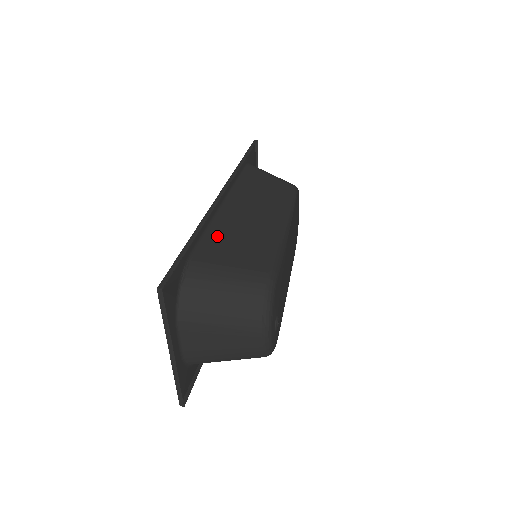
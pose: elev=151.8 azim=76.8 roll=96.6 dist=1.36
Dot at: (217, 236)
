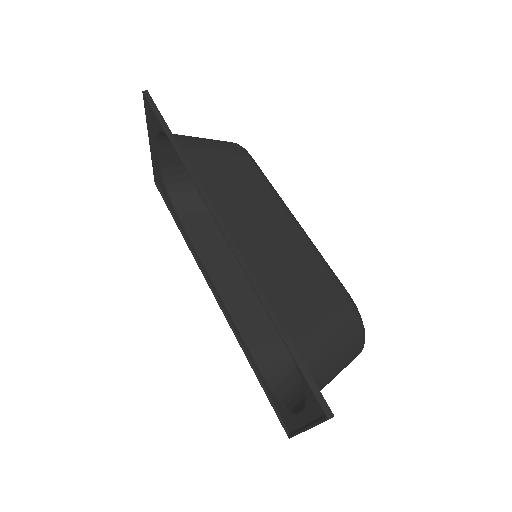
Dot at: (272, 291)
